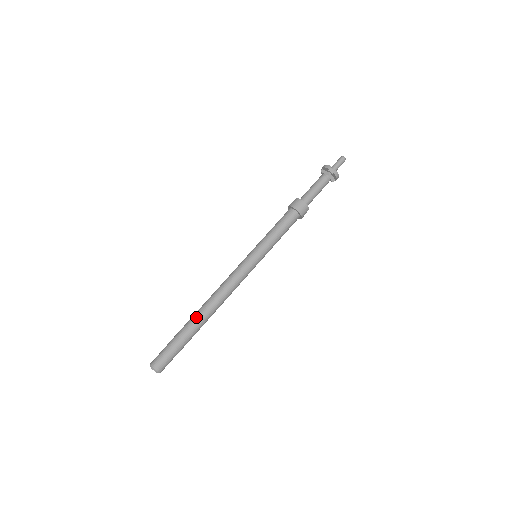
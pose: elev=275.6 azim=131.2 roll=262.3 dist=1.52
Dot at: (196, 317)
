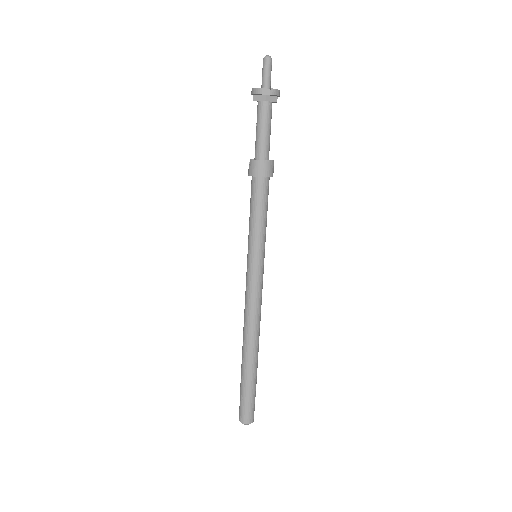
Dot at: (246, 359)
